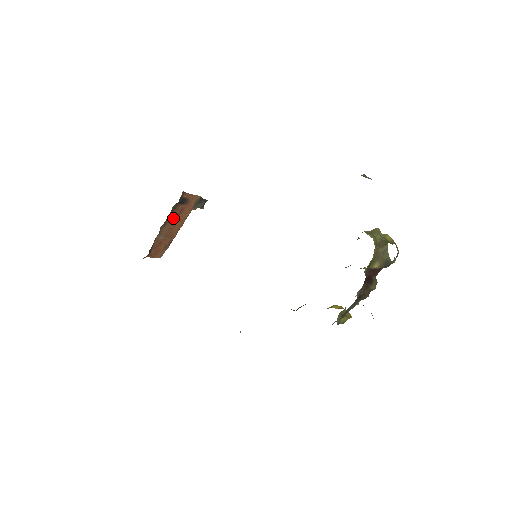
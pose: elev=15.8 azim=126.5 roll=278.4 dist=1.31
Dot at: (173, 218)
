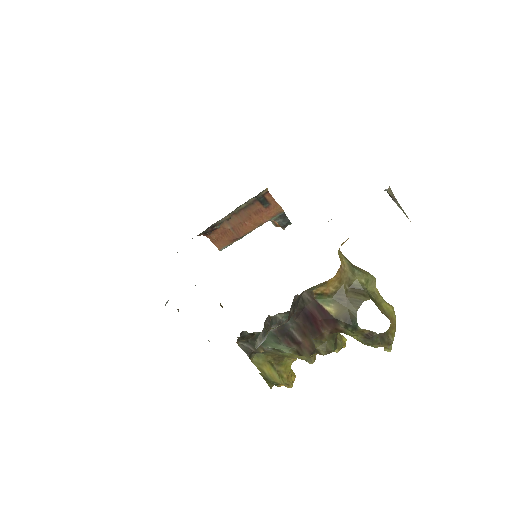
Dot at: (248, 214)
